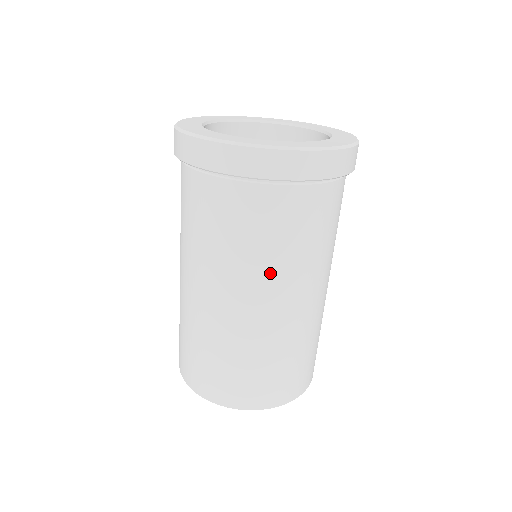
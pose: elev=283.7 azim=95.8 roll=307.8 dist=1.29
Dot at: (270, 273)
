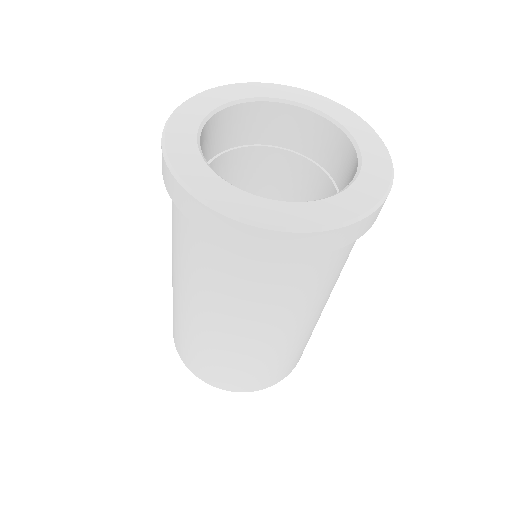
Dot at: (186, 279)
